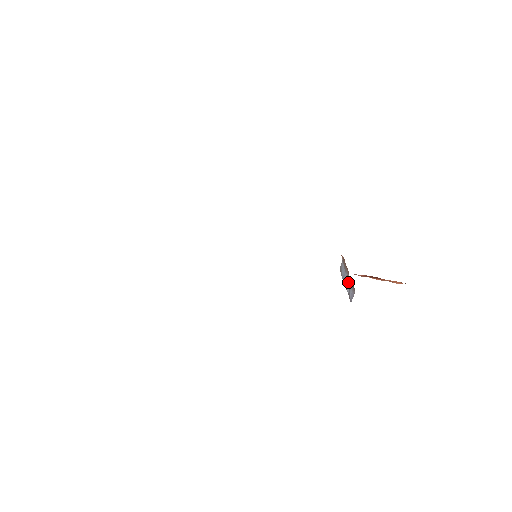
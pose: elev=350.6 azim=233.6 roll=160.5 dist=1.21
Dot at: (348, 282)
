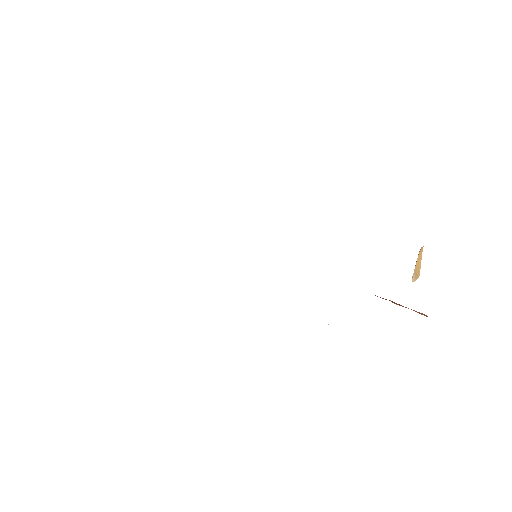
Dot at: occluded
